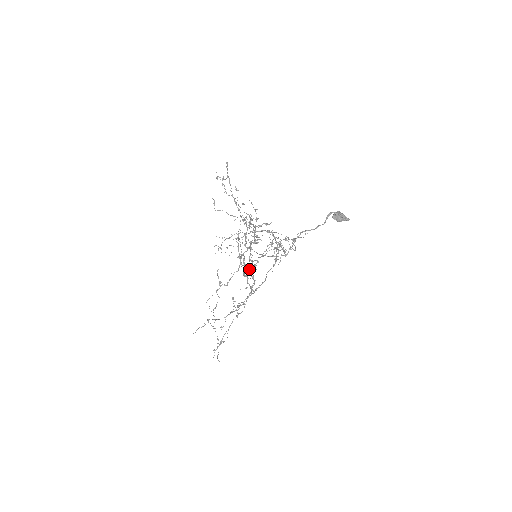
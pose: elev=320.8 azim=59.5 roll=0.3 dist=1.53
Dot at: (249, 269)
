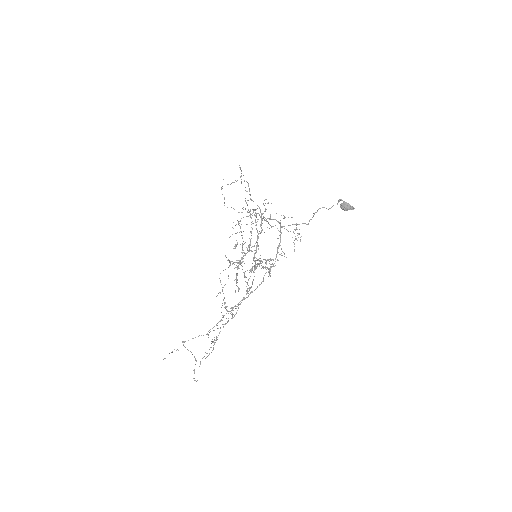
Dot at: occluded
